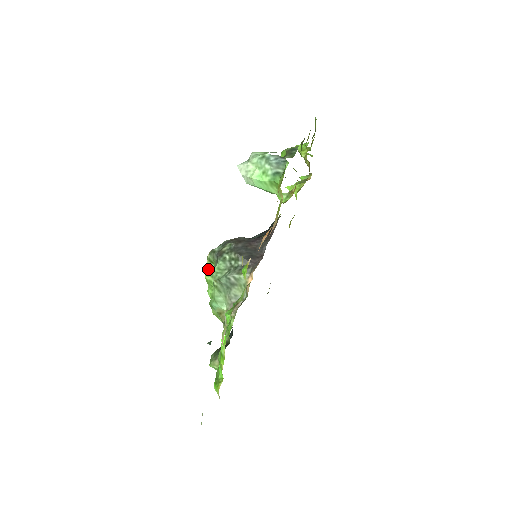
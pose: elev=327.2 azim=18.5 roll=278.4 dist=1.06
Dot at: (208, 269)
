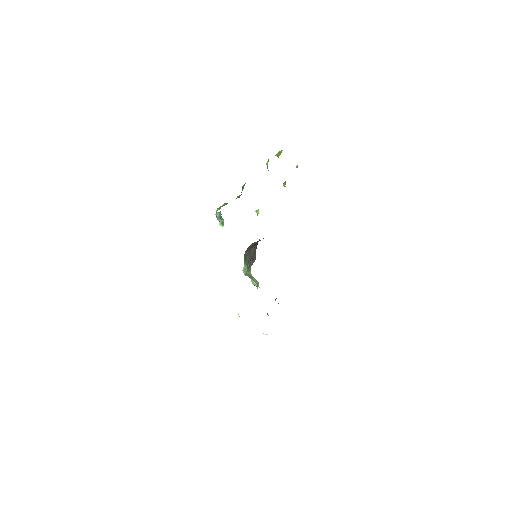
Dot at: occluded
